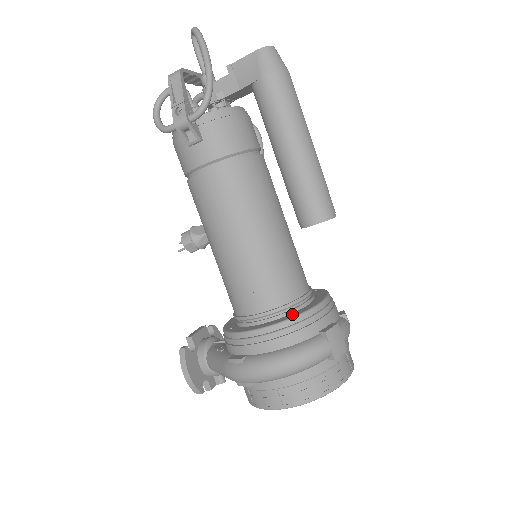
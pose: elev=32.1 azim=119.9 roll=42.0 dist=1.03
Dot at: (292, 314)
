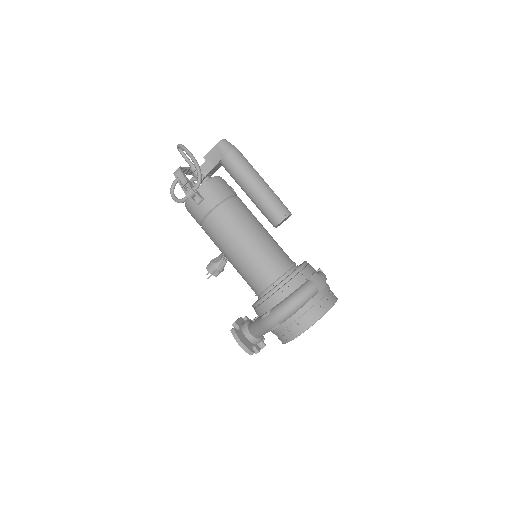
Dot at: occluded
